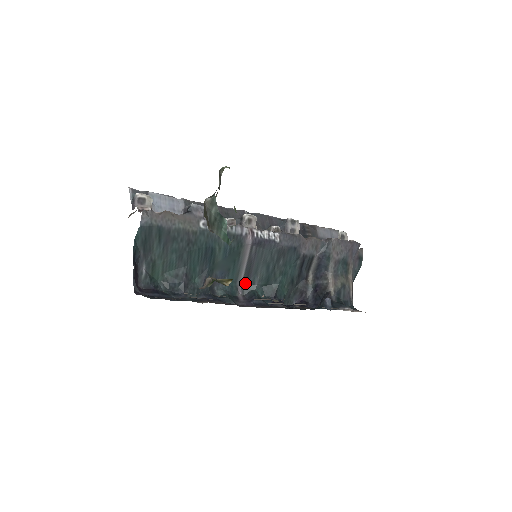
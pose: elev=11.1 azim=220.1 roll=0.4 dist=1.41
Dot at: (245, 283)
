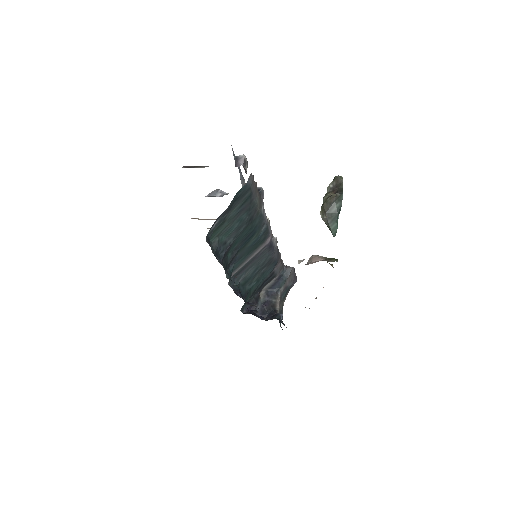
Dot at: (234, 276)
